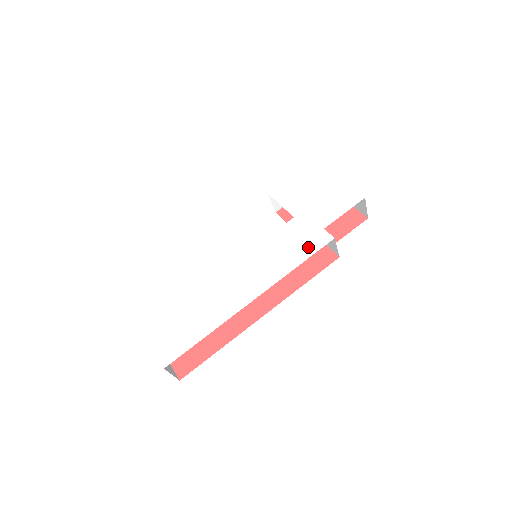
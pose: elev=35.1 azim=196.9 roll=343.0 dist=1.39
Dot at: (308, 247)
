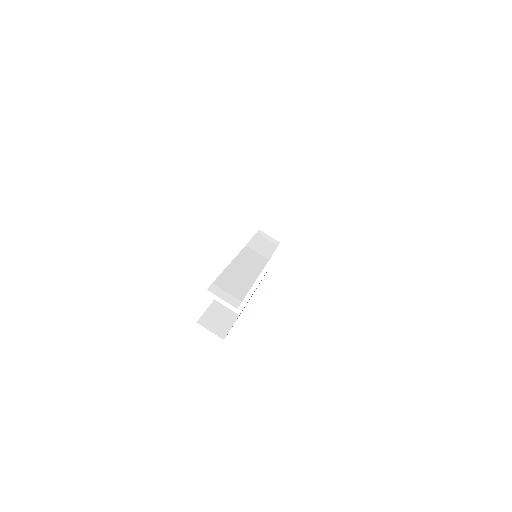
Dot at: occluded
